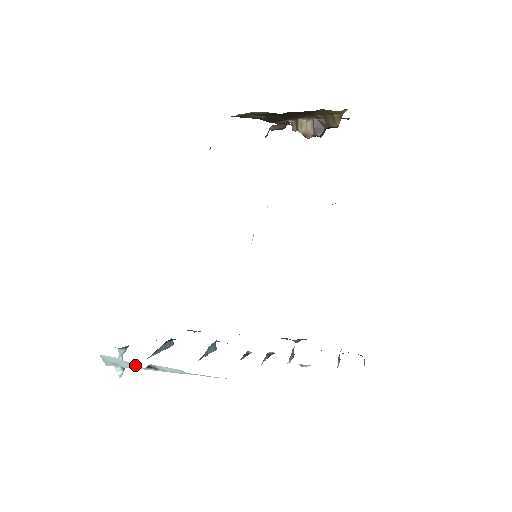
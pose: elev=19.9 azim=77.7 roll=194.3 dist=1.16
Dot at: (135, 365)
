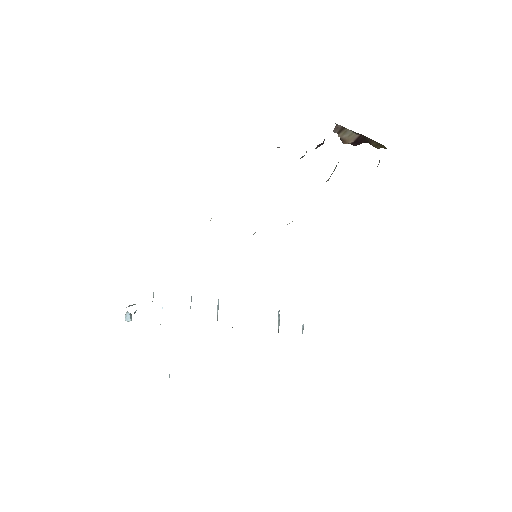
Dot at: occluded
